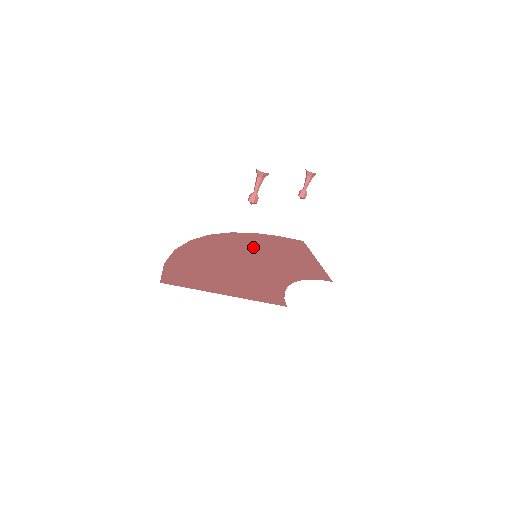
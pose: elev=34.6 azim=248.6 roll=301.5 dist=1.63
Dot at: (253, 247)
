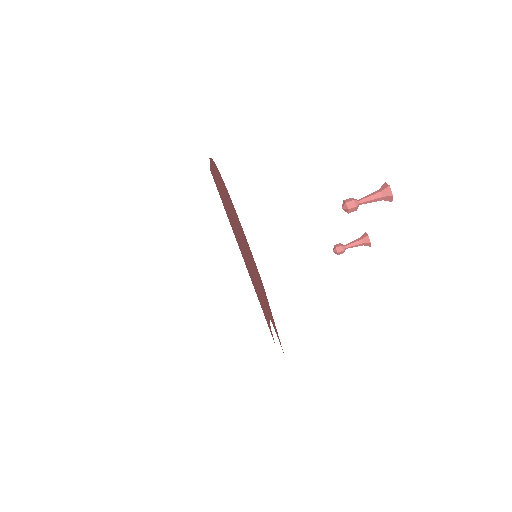
Dot at: occluded
